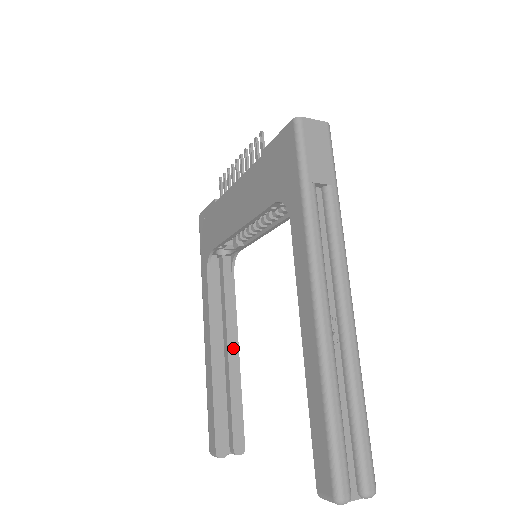
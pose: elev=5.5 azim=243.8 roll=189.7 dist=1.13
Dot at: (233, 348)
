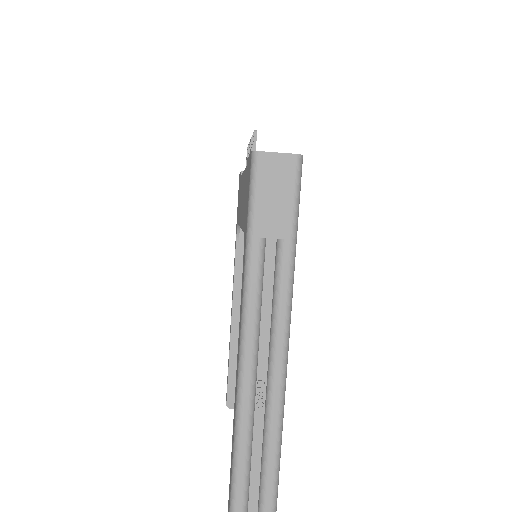
Dot at: occluded
